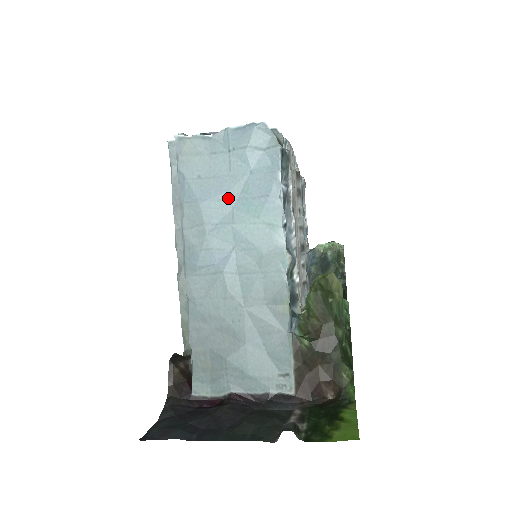
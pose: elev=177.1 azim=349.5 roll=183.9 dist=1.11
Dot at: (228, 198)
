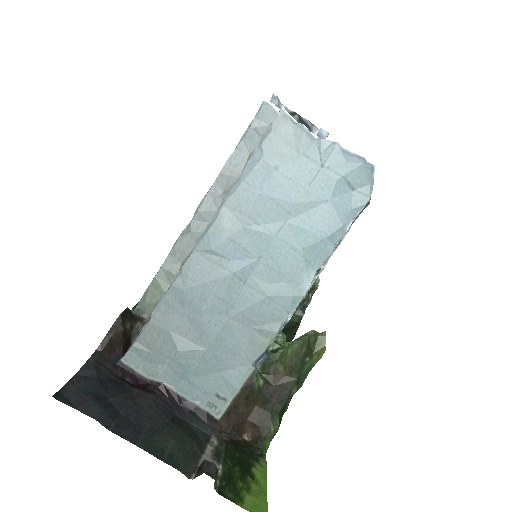
Dot at: (288, 209)
